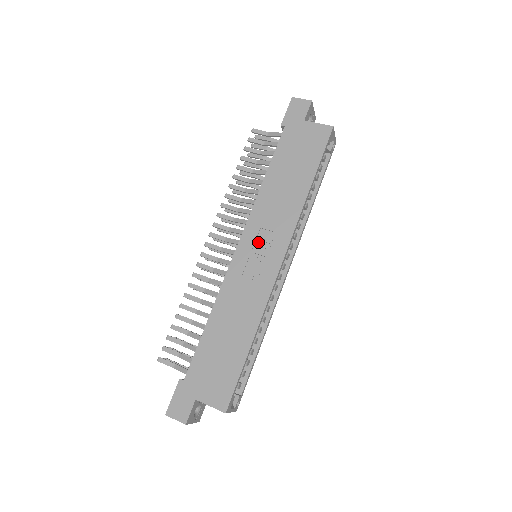
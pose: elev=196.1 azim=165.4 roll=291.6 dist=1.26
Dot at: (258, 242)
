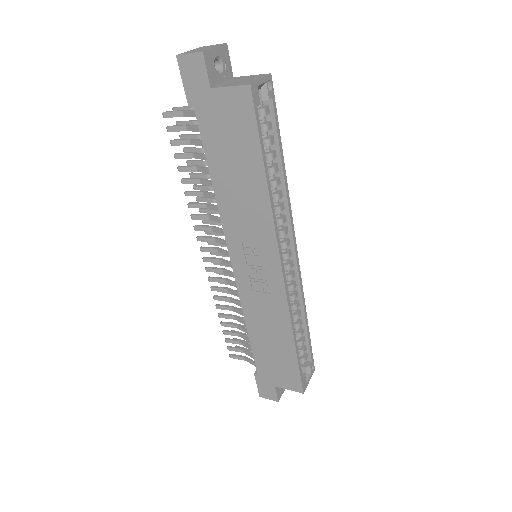
Dot at: (248, 256)
